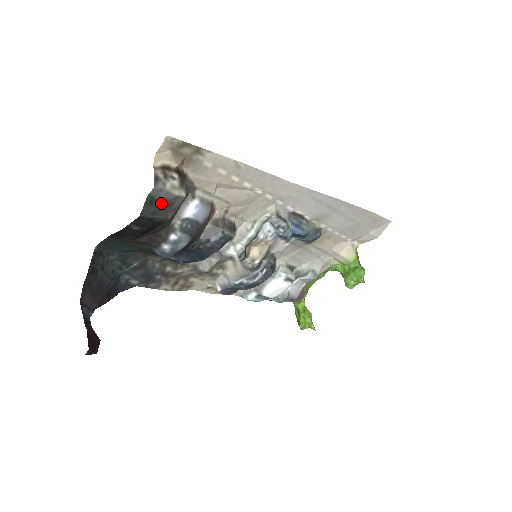
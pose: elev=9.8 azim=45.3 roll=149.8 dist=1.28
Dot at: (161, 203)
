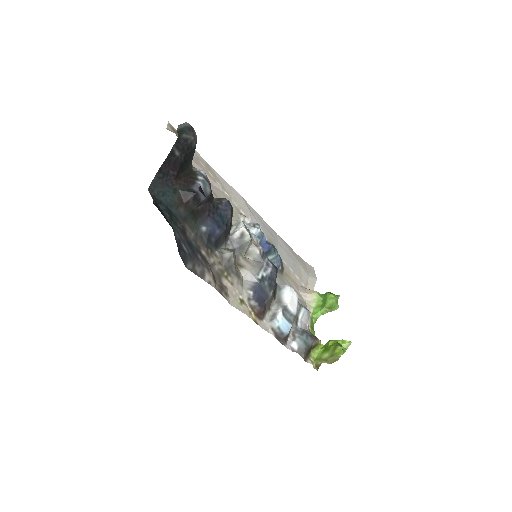
Dot at: (188, 127)
